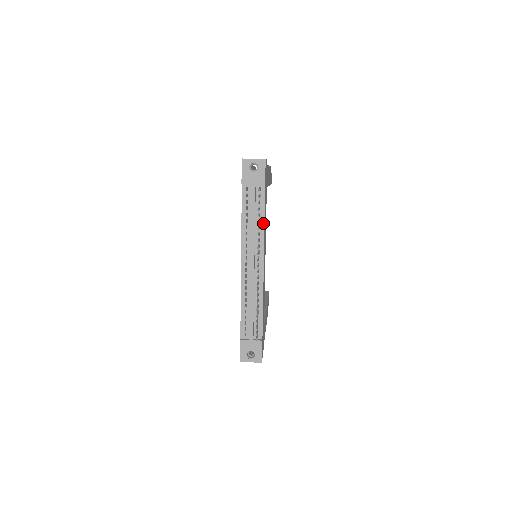
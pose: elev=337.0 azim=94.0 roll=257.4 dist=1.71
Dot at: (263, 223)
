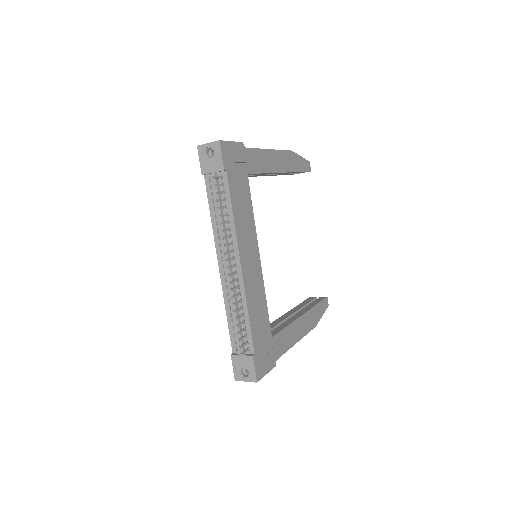
Dot at: (232, 216)
